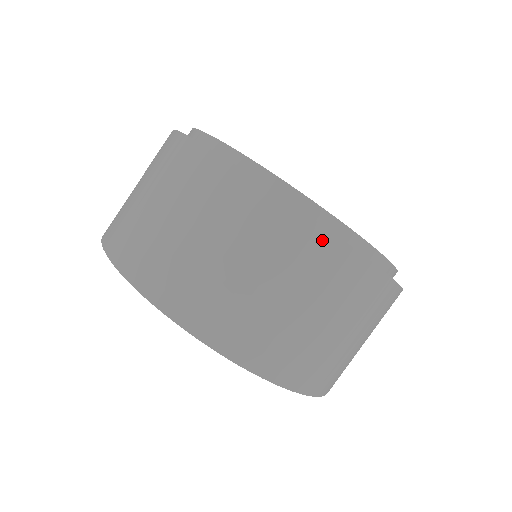
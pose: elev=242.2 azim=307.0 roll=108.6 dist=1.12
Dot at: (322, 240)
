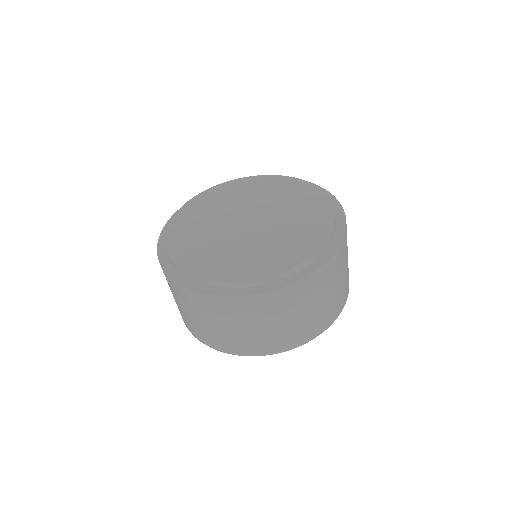
Dot at: (245, 301)
